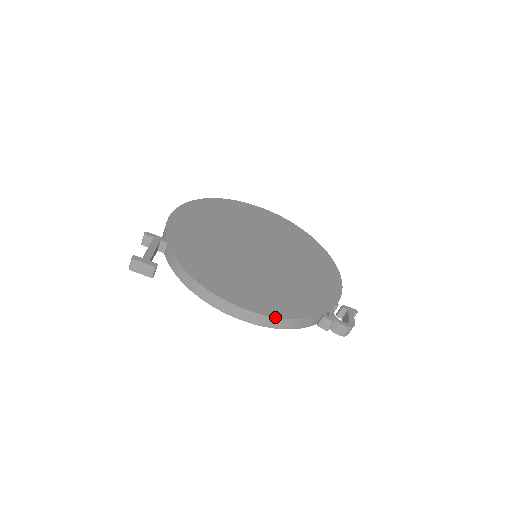
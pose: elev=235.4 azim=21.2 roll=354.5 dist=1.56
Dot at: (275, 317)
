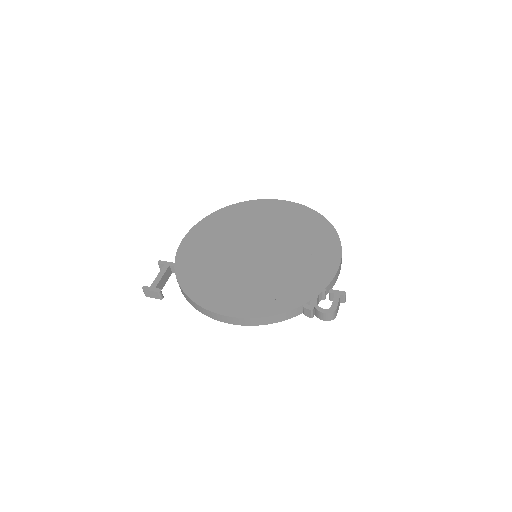
Dot at: (251, 318)
